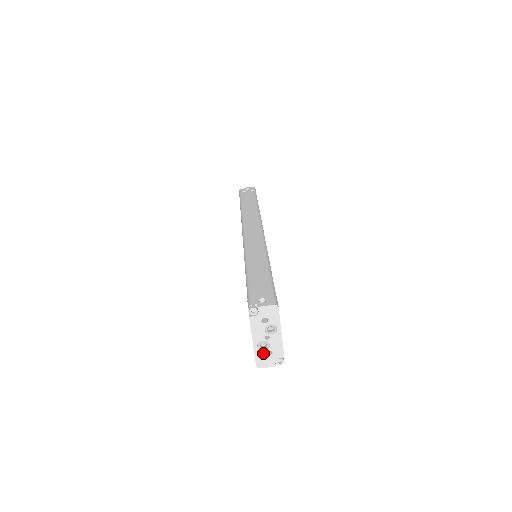
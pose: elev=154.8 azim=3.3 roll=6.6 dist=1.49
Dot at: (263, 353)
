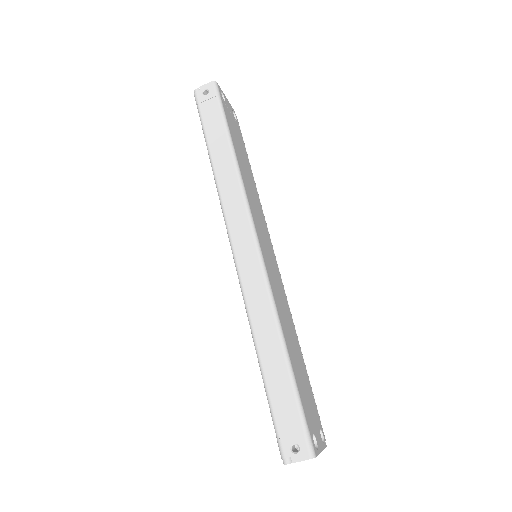
Dot at: occluded
